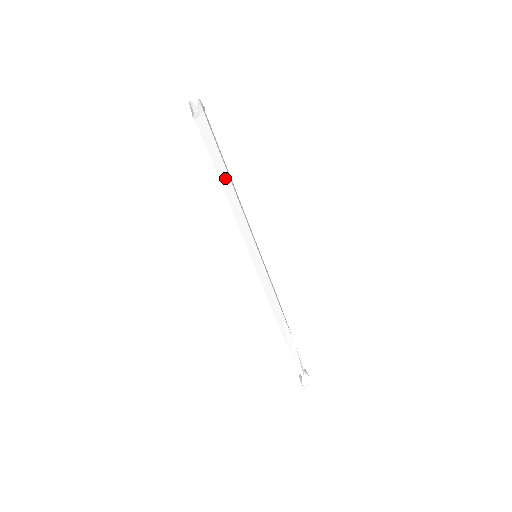
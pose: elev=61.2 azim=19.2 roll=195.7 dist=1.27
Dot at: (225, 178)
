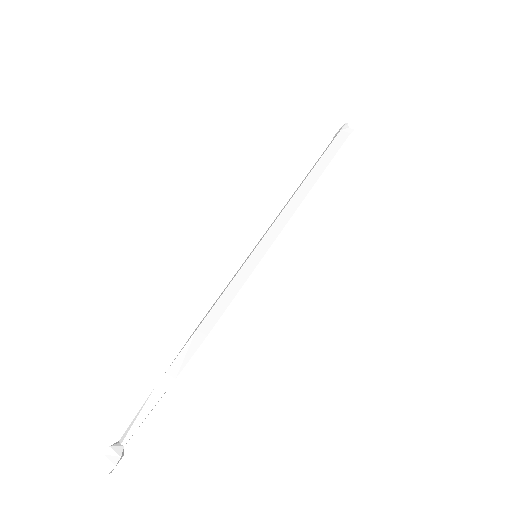
Dot at: occluded
